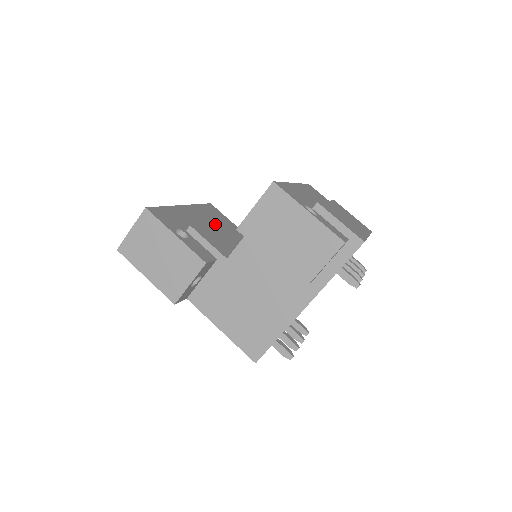
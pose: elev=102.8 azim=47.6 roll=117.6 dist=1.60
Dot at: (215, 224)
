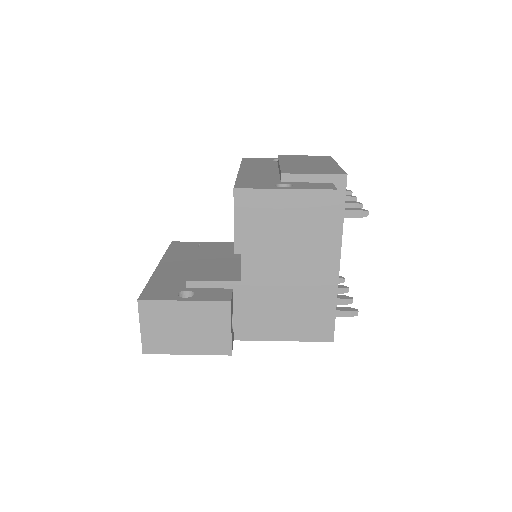
Dot at: (198, 259)
